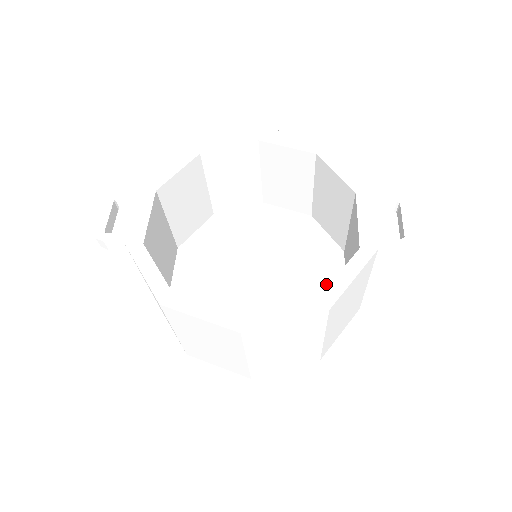
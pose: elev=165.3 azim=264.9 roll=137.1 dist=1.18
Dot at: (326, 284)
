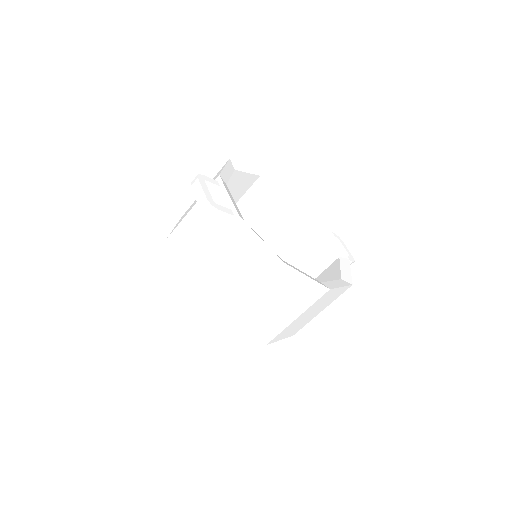
Dot at: occluded
